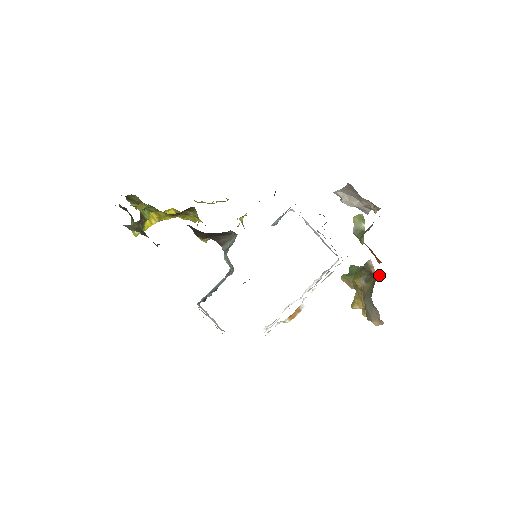
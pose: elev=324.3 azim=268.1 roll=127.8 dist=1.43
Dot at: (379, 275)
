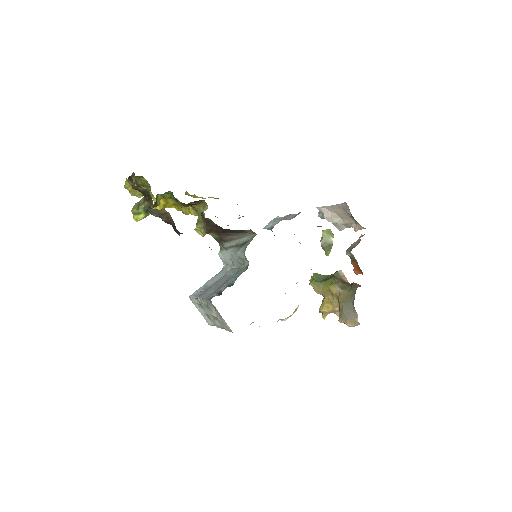
Dot at: (356, 284)
